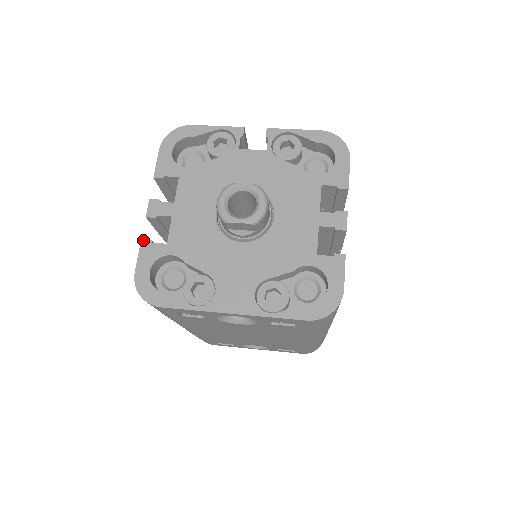
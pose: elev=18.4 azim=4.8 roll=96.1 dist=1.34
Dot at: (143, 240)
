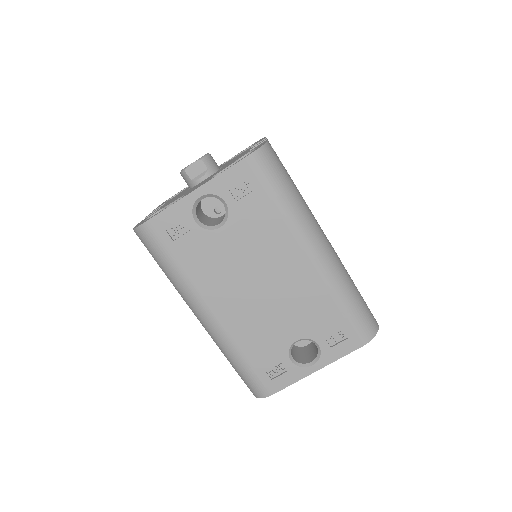
Dot at: occluded
